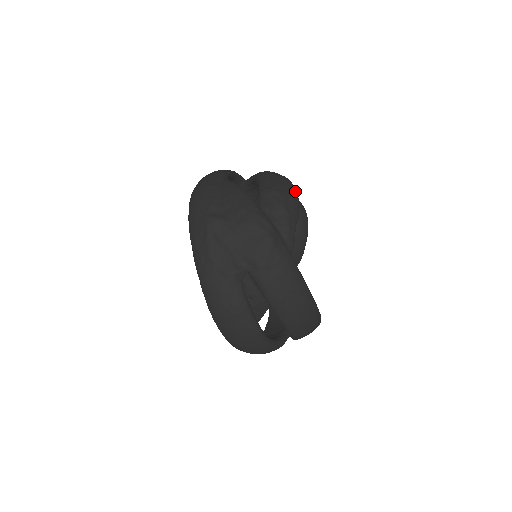
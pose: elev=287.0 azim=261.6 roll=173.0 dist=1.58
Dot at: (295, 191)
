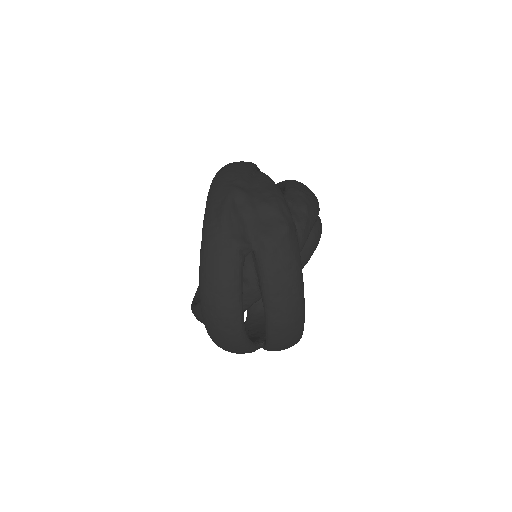
Dot at: (318, 202)
